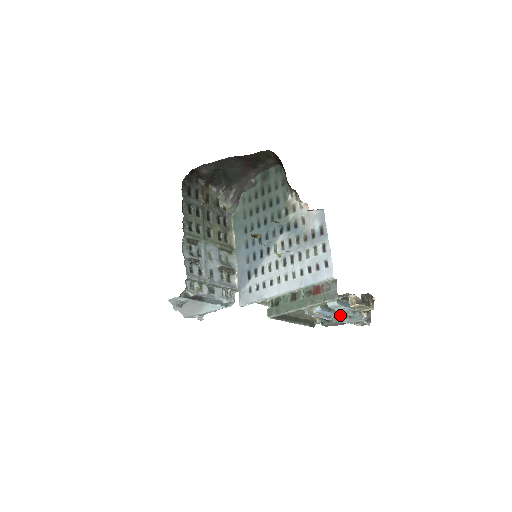
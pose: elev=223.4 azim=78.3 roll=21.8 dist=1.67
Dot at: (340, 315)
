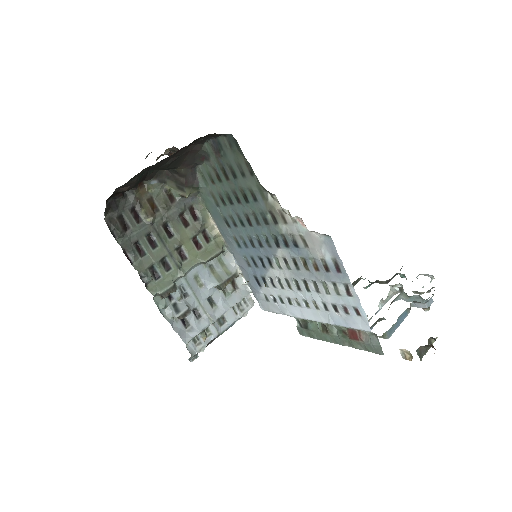
Dot at: (391, 287)
